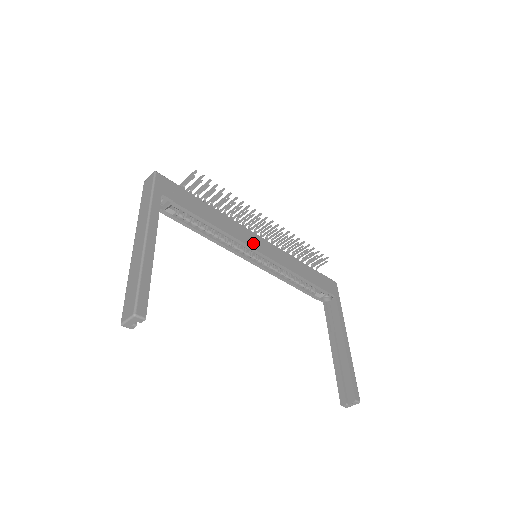
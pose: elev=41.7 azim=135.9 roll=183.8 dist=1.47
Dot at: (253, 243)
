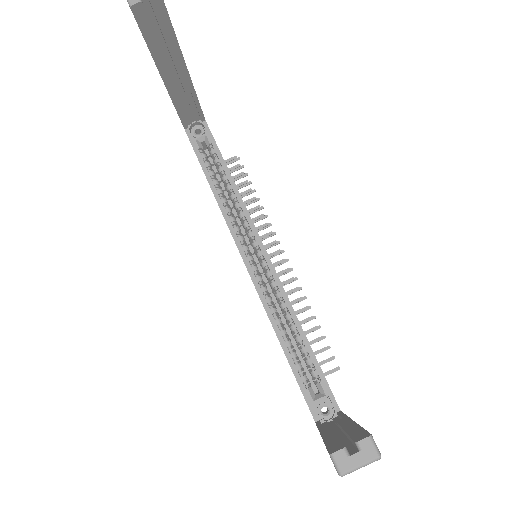
Dot at: occluded
